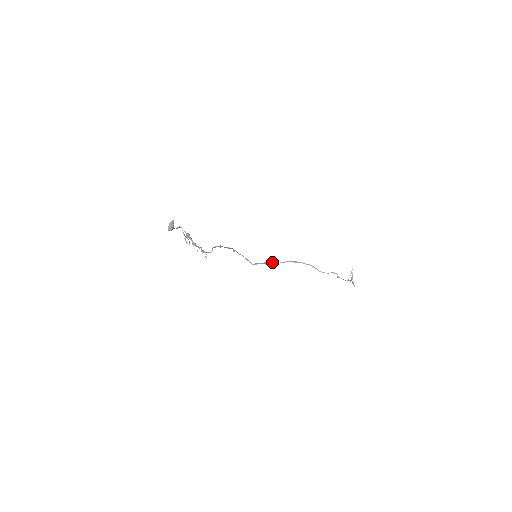
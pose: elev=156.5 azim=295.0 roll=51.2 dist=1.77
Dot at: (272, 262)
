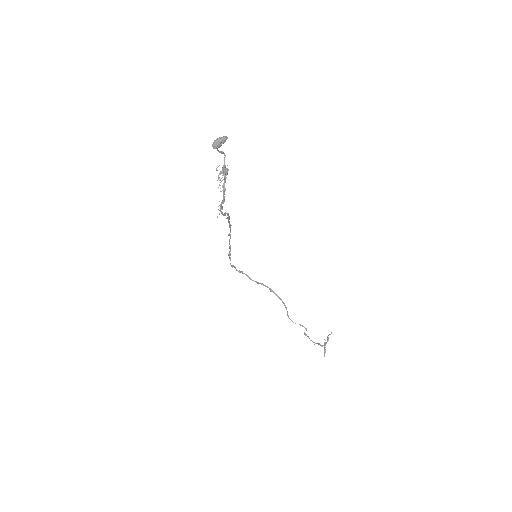
Dot at: occluded
